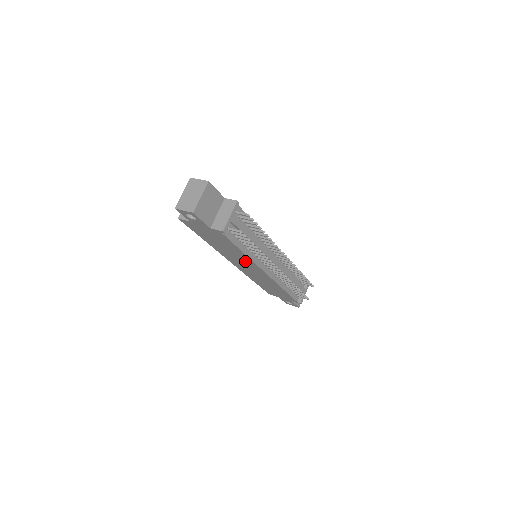
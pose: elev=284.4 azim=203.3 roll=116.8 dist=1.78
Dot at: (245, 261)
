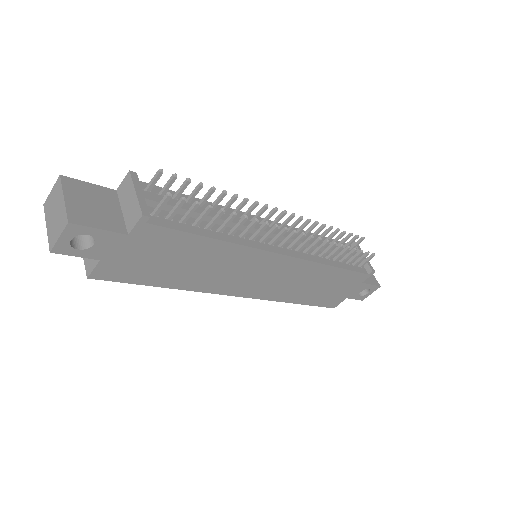
Dot at: (242, 263)
